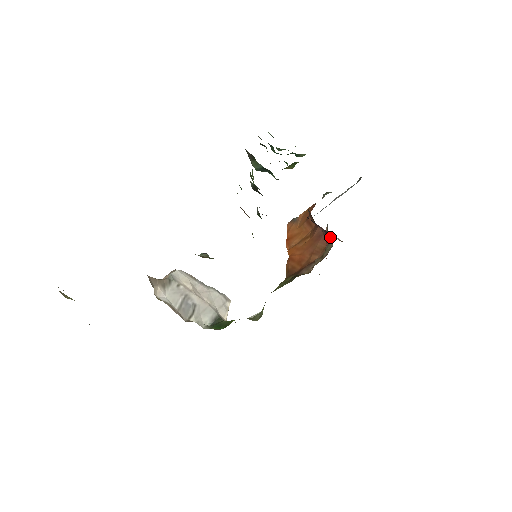
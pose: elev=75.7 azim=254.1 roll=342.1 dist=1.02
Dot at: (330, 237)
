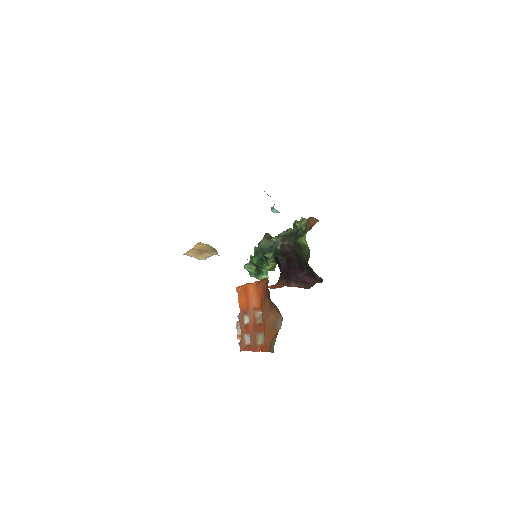
Dot at: (308, 286)
